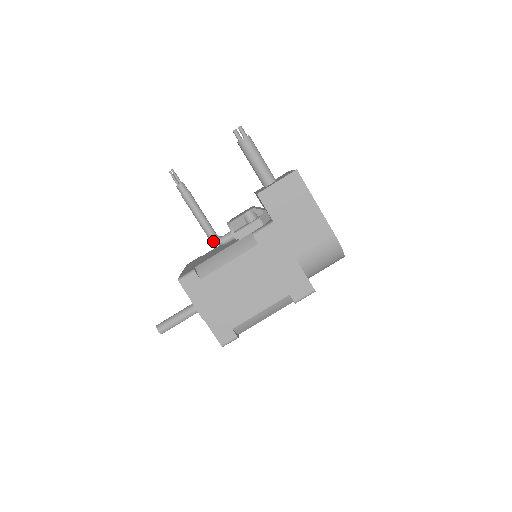
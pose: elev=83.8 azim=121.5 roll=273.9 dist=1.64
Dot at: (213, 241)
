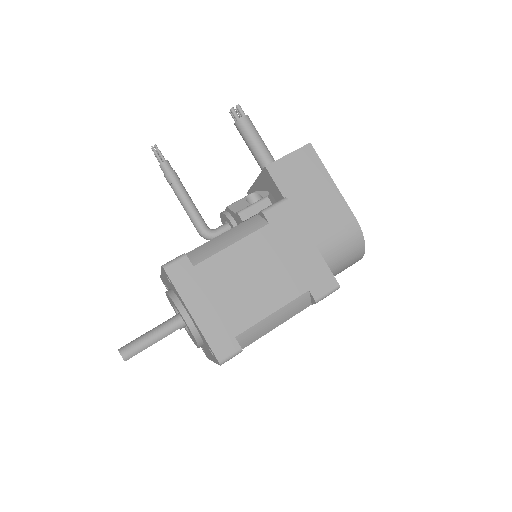
Dot at: (203, 233)
